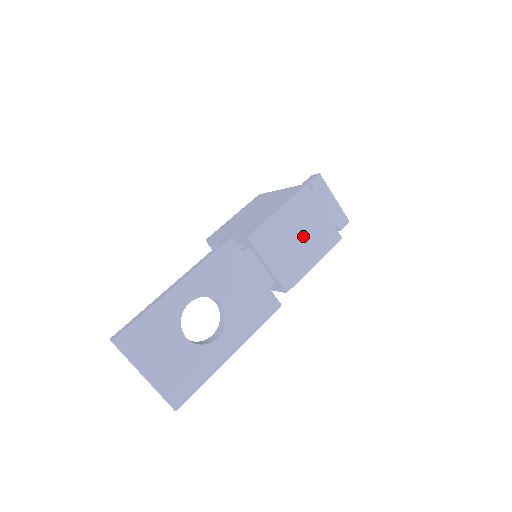
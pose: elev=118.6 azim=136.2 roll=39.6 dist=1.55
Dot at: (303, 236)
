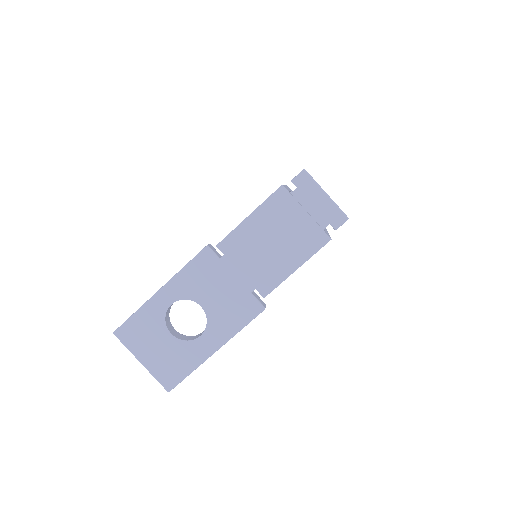
Dot at: (280, 240)
